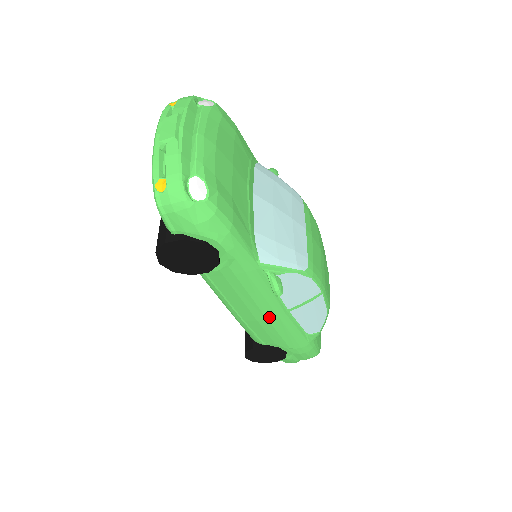
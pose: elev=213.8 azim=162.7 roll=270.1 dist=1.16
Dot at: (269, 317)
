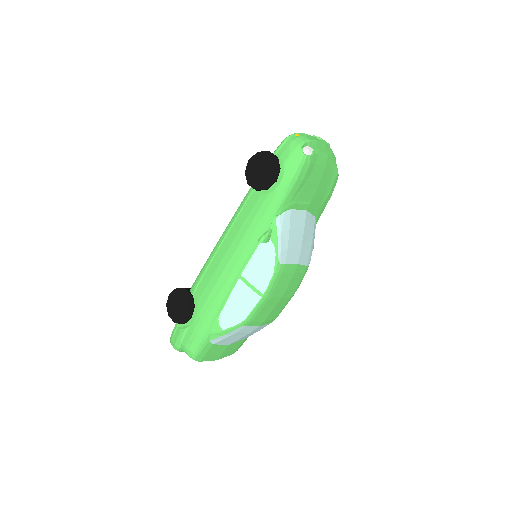
Dot at: (230, 263)
